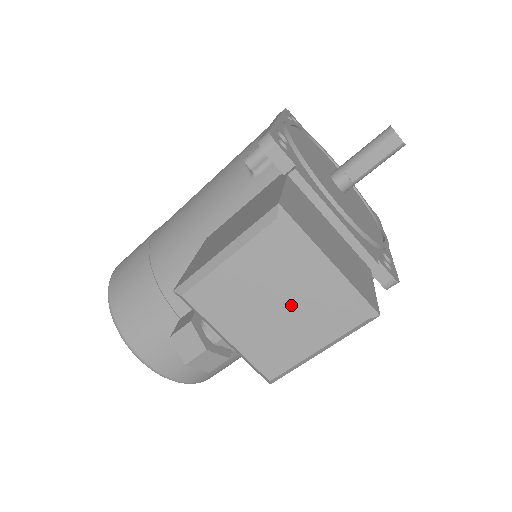
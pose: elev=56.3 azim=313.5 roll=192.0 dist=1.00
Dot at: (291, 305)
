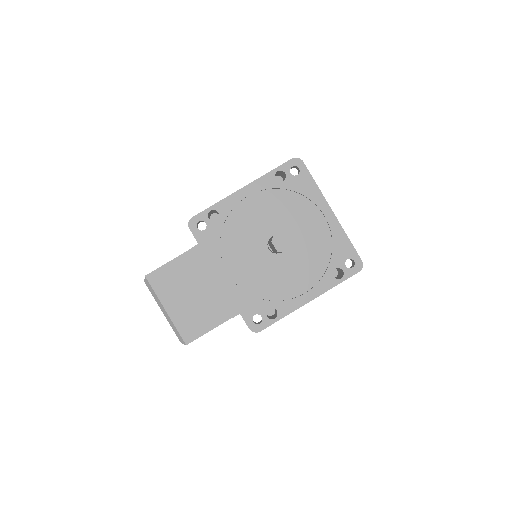
Dot at: occluded
